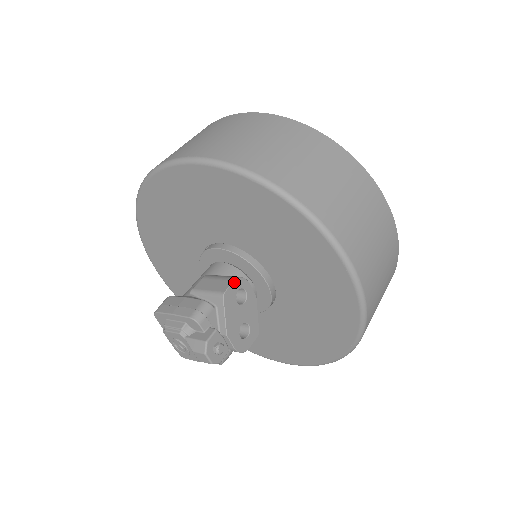
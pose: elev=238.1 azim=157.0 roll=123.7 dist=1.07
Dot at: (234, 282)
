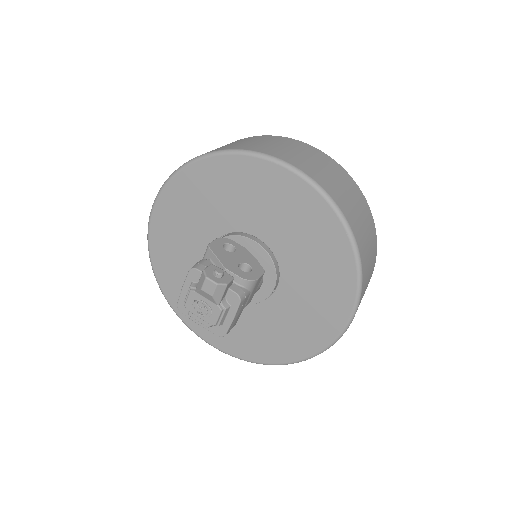
Dot at: (216, 240)
